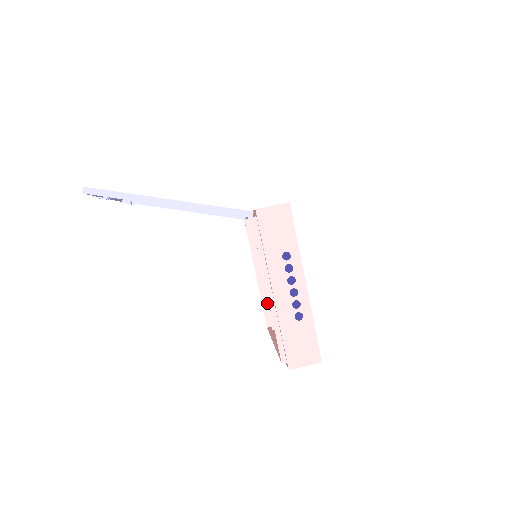
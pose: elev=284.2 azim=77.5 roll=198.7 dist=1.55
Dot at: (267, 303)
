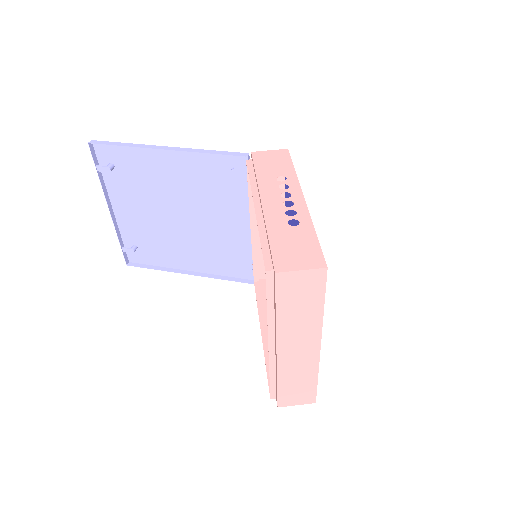
Dot at: occluded
